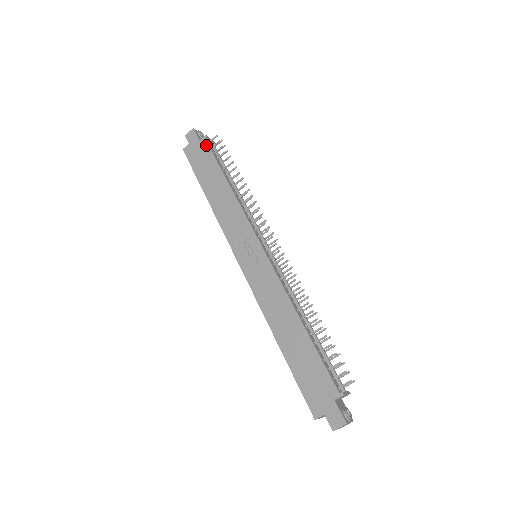
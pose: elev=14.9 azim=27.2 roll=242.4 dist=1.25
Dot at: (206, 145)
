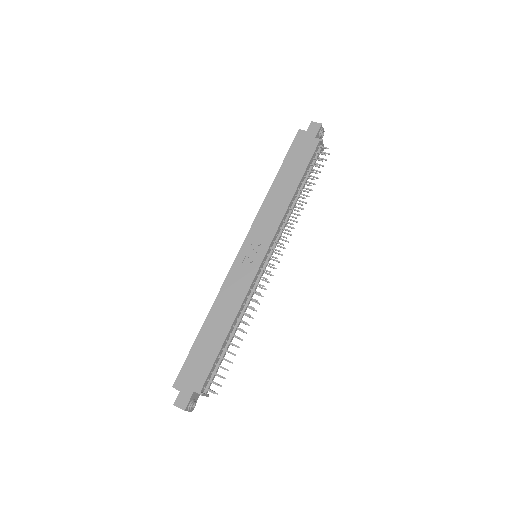
Dot at: (314, 146)
